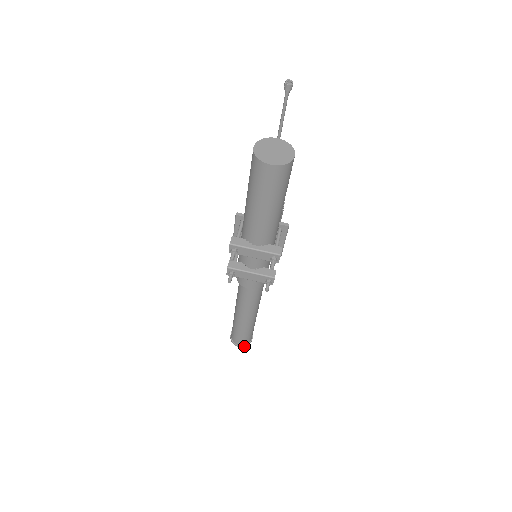
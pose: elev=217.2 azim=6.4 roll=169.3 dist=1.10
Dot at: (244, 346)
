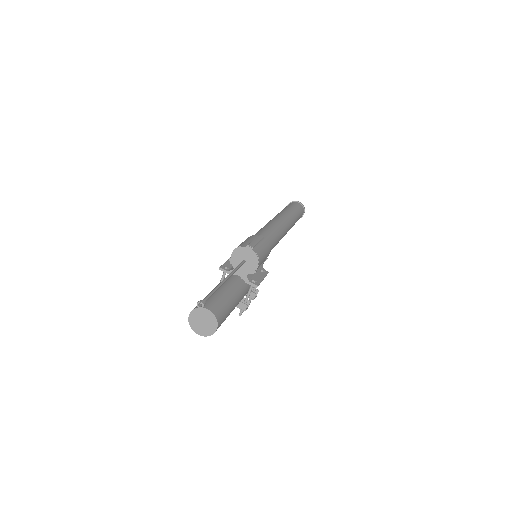
Dot at: occluded
